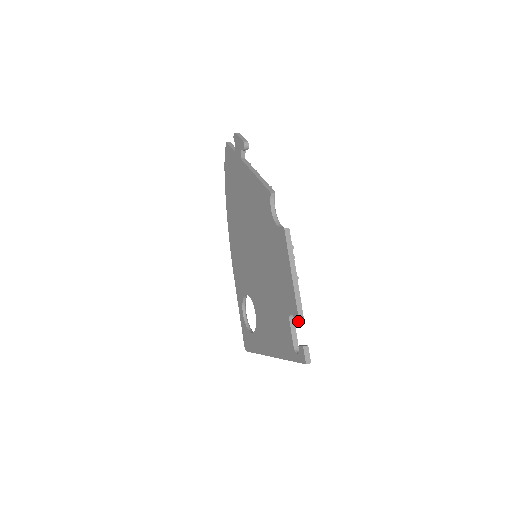
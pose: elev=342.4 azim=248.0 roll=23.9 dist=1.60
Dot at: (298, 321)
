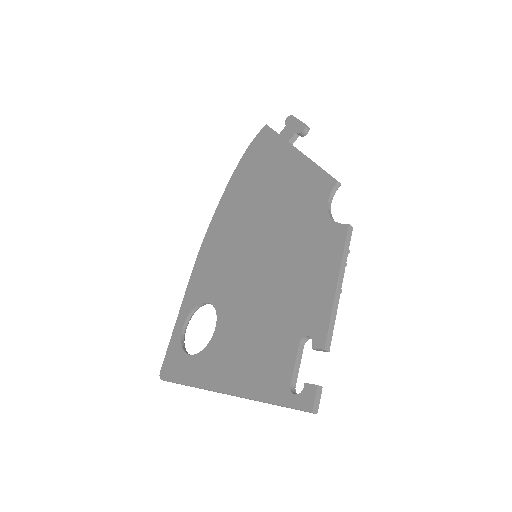
Dot at: (323, 347)
